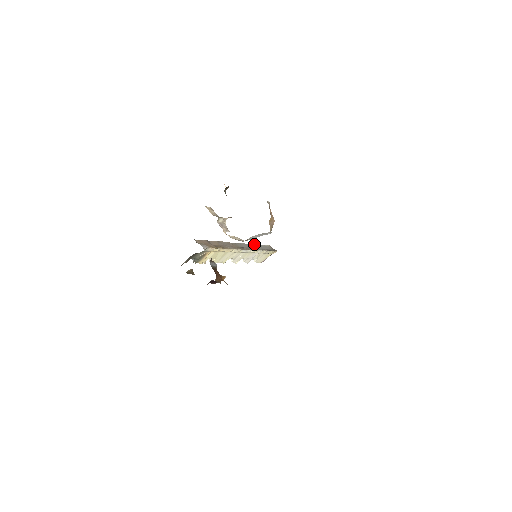
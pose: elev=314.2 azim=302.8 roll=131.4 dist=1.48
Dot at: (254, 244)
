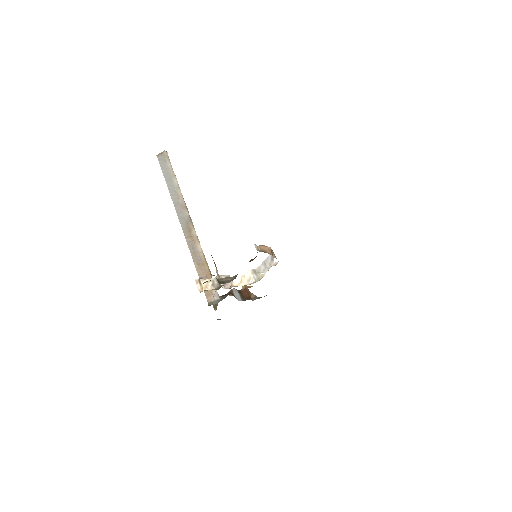
Dot at: occluded
